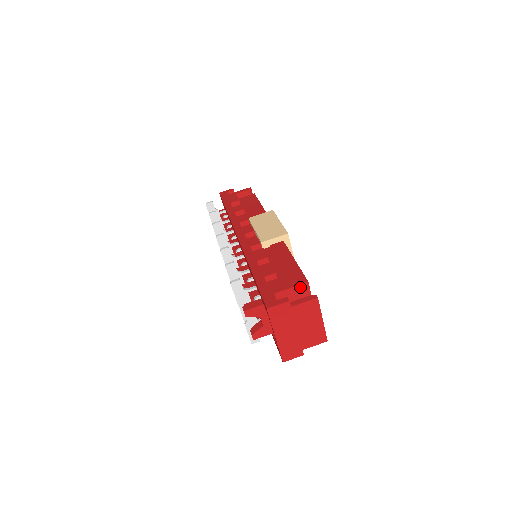
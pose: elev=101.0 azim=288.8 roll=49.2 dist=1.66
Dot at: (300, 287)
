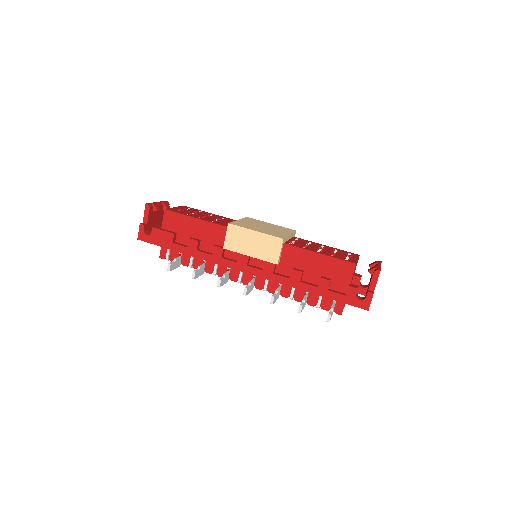
Dot at: occluded
